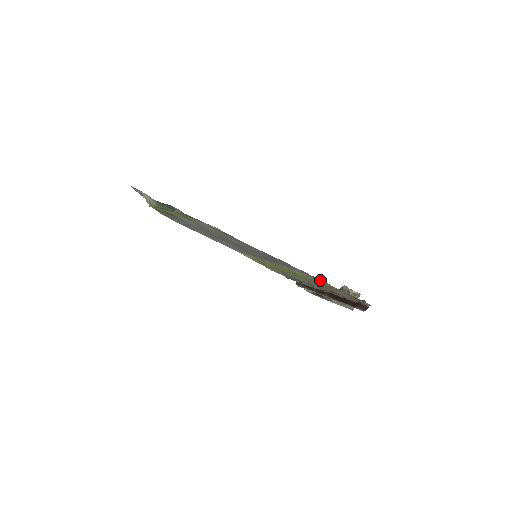
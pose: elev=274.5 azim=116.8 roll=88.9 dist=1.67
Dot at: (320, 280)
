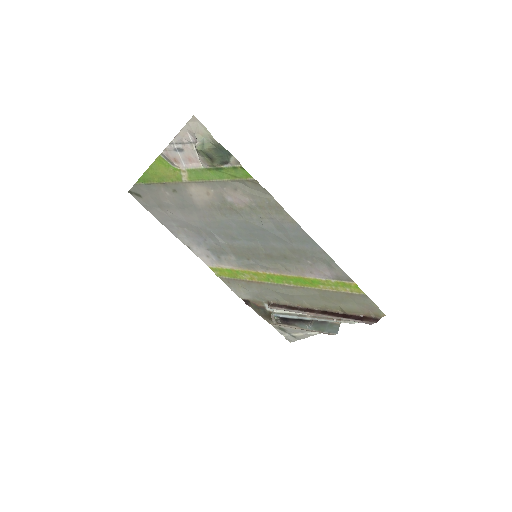
Dot at: (347, 280)
